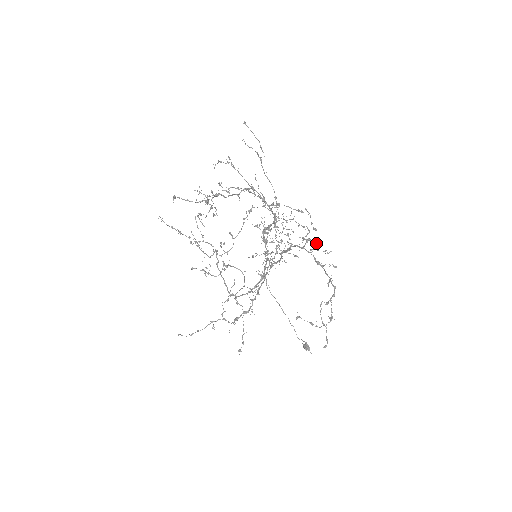
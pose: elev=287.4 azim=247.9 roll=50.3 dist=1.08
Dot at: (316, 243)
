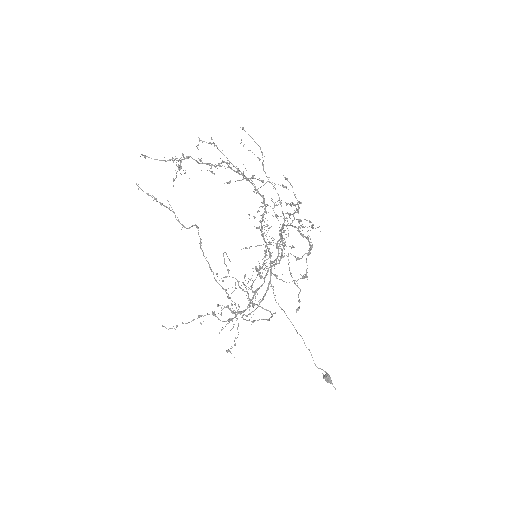
Dot at: (298, 212)
